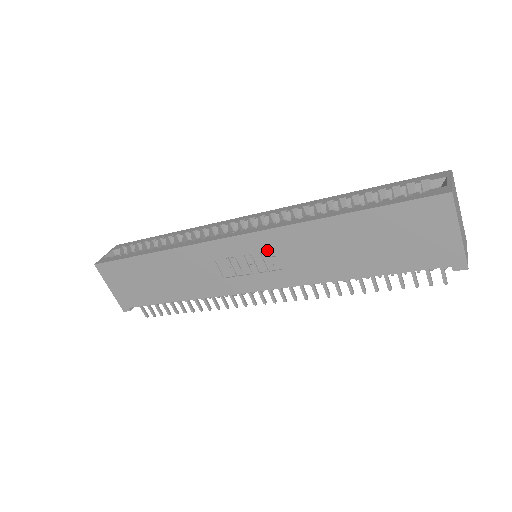
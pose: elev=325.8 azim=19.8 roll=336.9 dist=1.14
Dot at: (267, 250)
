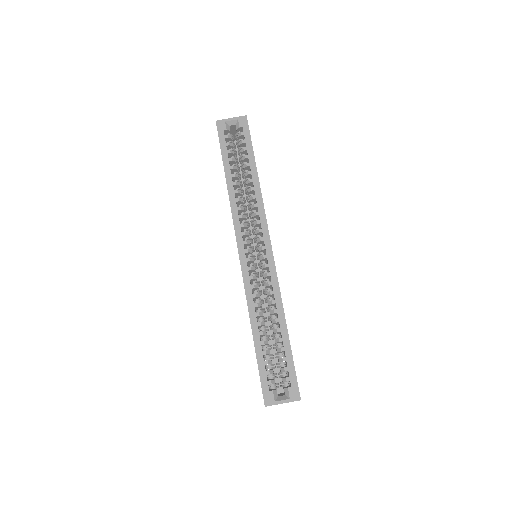
Dot at: occluded
